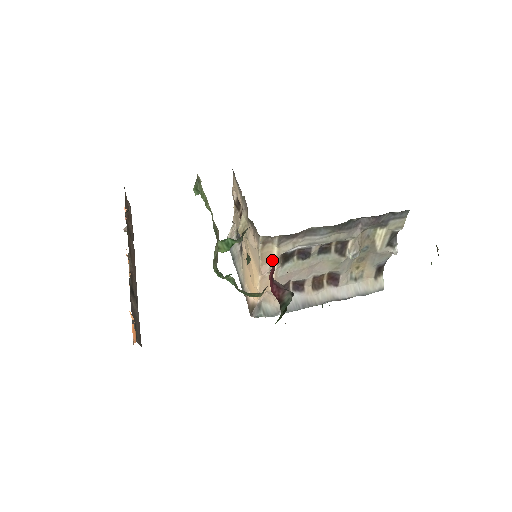
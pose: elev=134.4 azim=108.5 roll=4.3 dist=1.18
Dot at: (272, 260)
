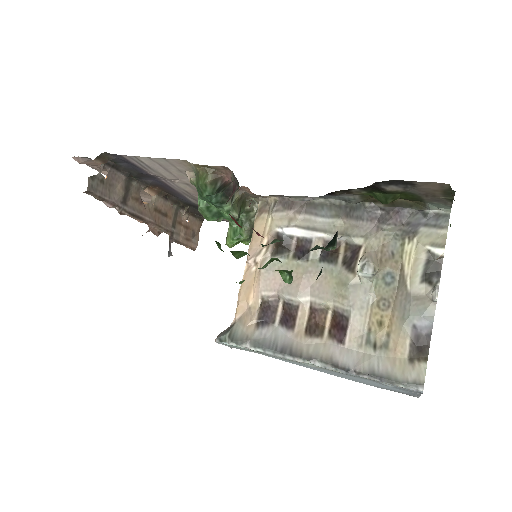
Dot at: occluded
